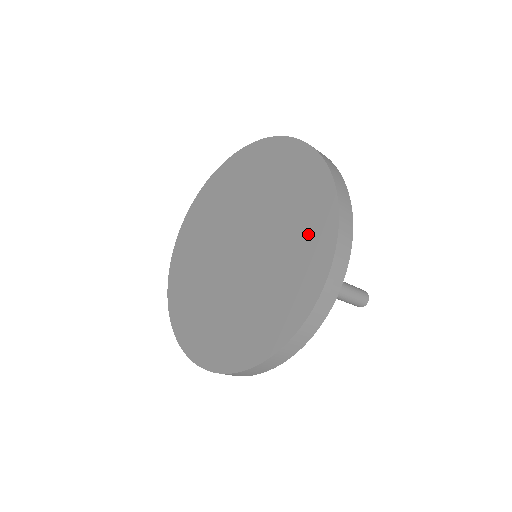
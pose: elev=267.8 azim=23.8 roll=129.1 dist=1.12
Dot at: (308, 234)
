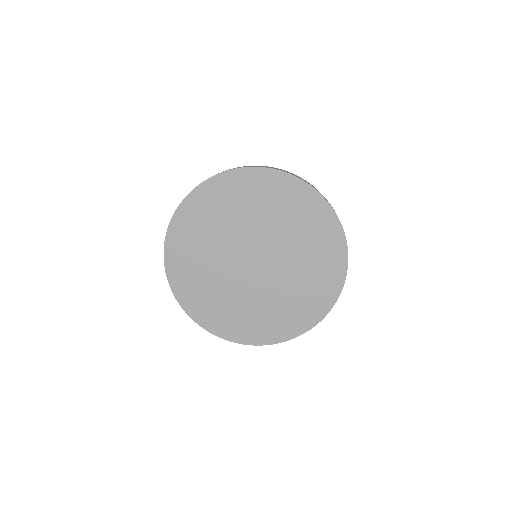
Dot at: (287, 318)
